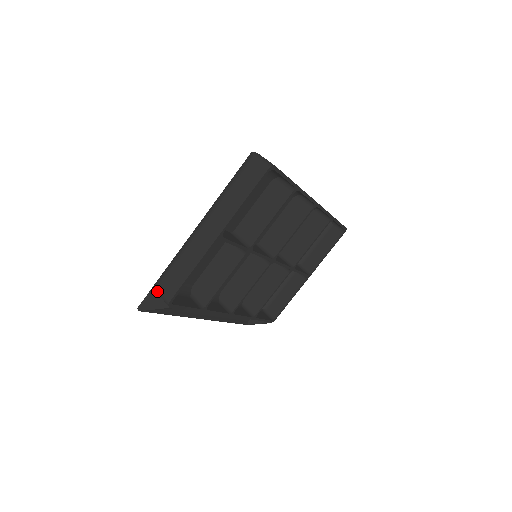
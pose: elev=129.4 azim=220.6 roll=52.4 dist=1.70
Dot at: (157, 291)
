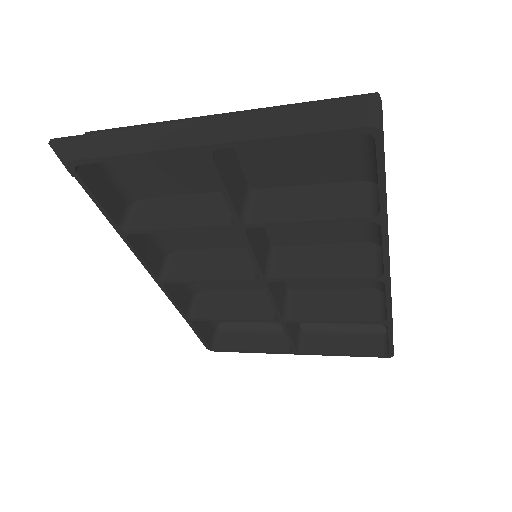
Dot at: (82, 138)
